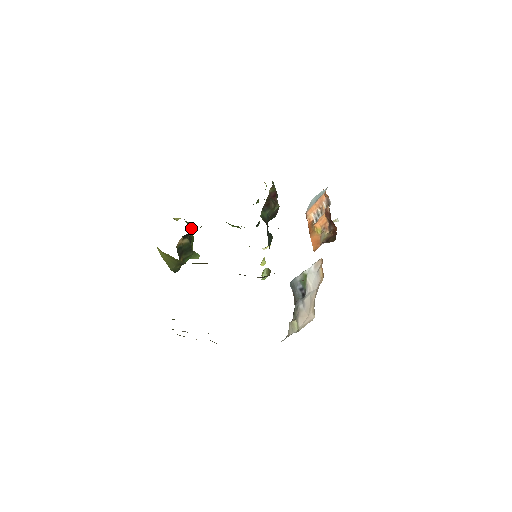
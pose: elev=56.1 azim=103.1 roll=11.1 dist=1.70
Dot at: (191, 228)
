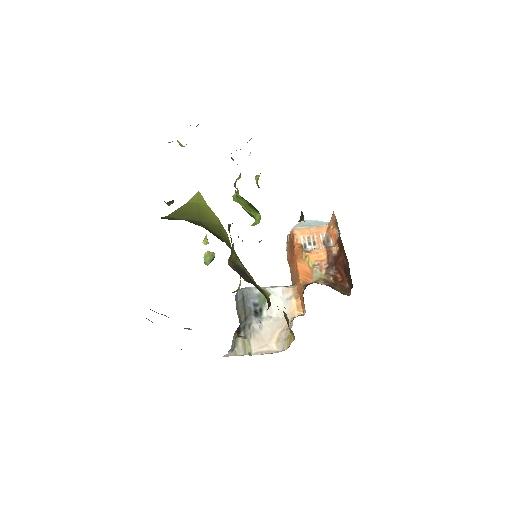
Dot at: occluded
